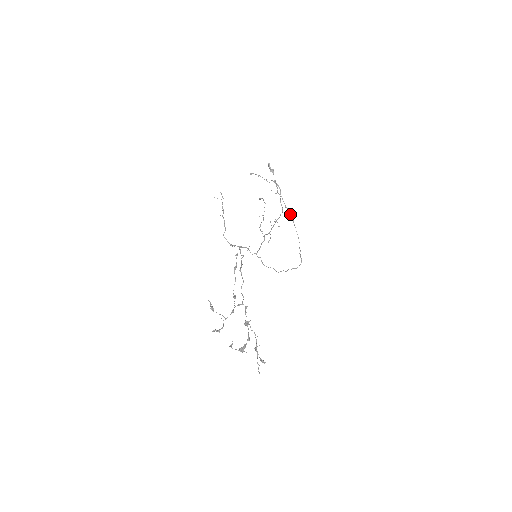
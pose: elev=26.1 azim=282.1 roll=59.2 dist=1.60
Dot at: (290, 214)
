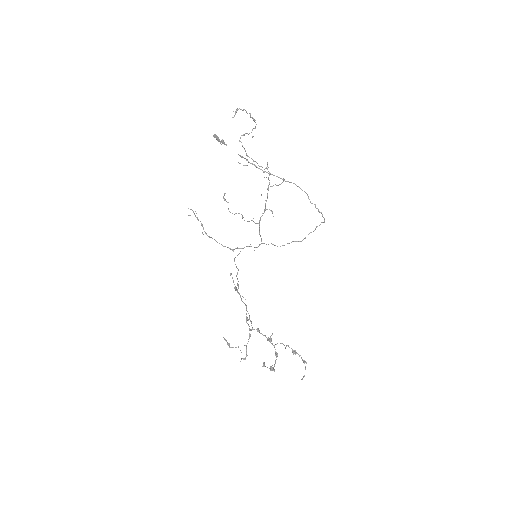
Dot at: occluded
